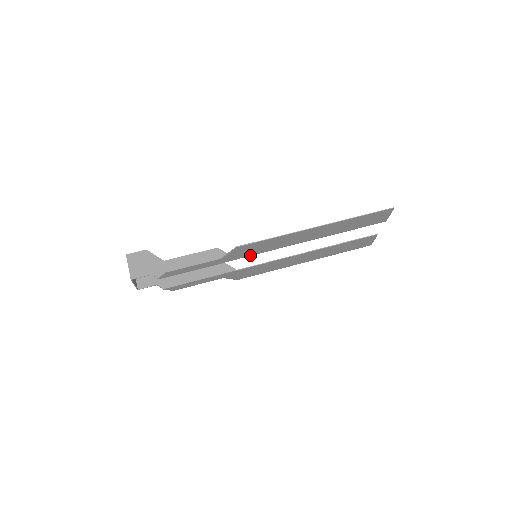
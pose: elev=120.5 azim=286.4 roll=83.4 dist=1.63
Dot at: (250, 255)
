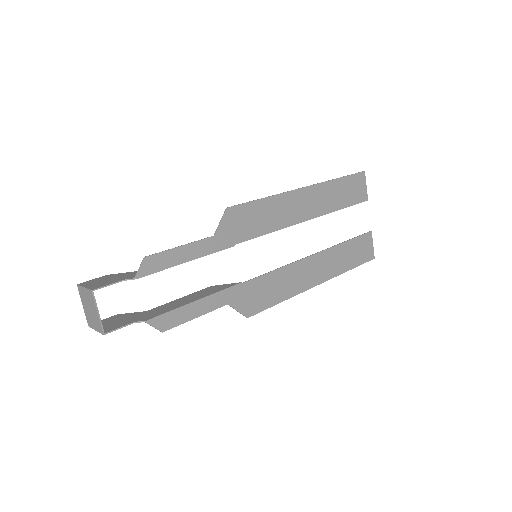
Dot at: (248, 239)
